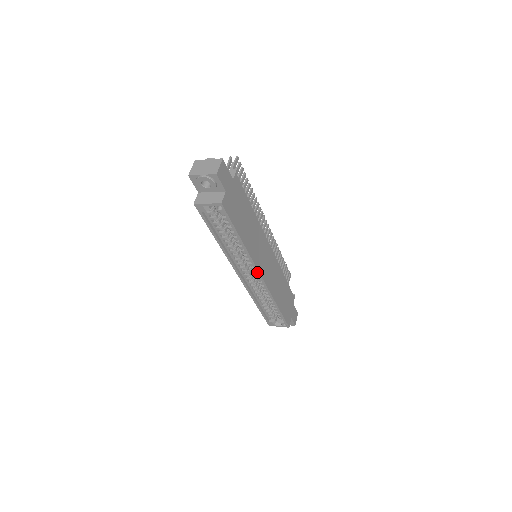
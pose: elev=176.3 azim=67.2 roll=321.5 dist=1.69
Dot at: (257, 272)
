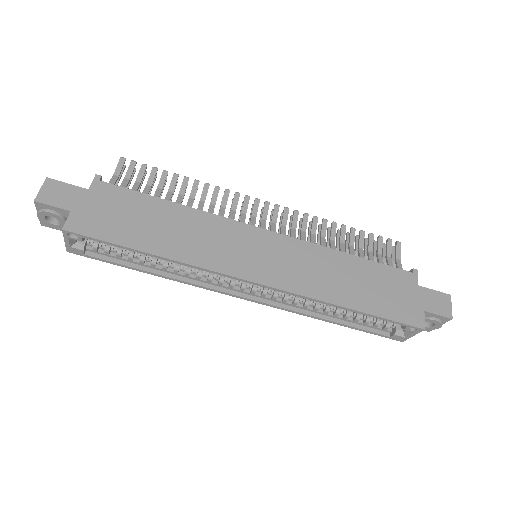
Dot at: (239, 280)
